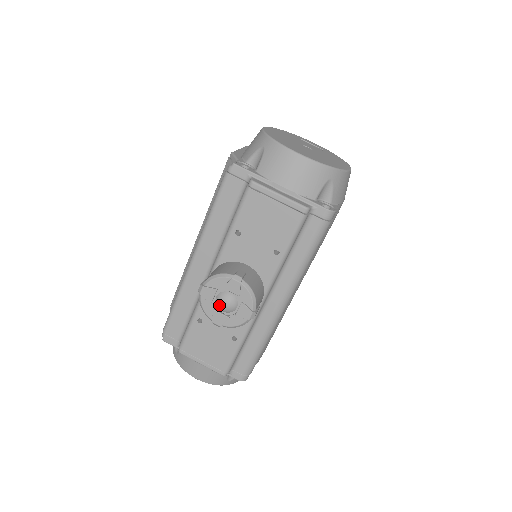
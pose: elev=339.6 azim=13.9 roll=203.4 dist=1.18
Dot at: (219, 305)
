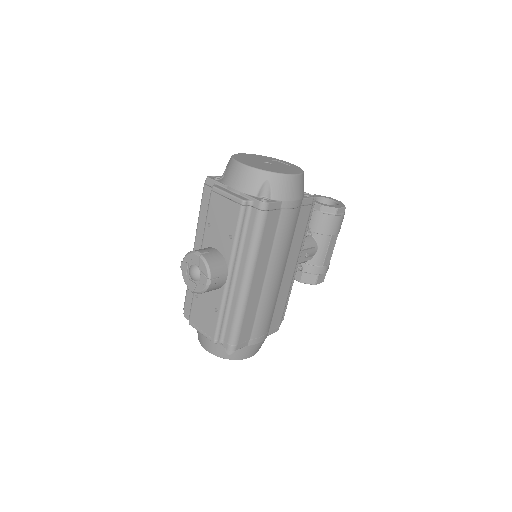
Dot at: (190, 275)
